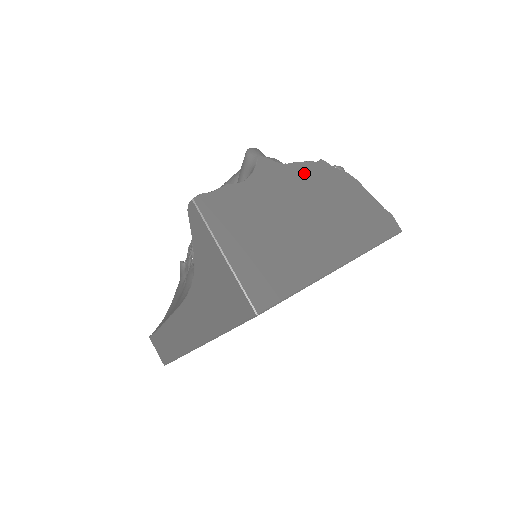
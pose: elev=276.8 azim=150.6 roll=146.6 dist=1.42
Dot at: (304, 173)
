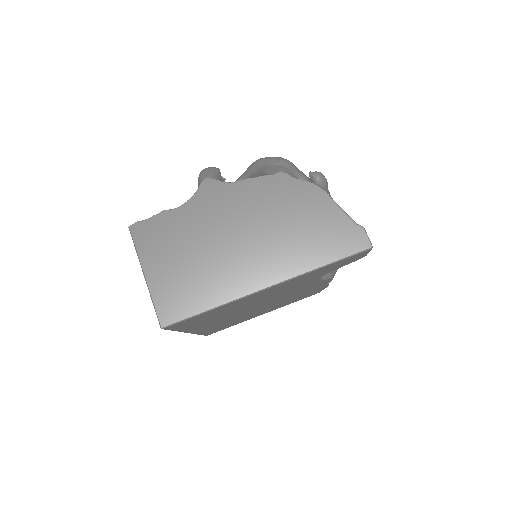
Dot at: (252, 190)
